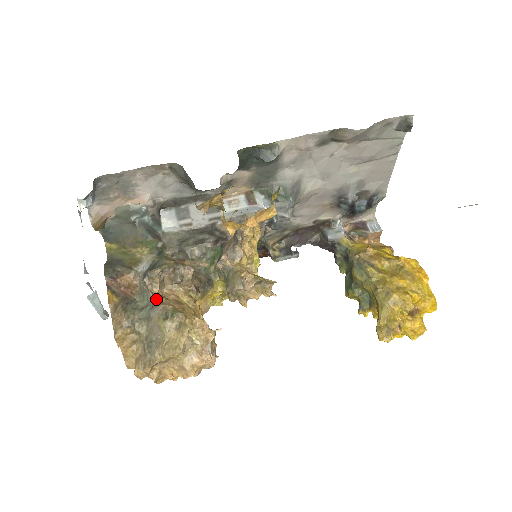
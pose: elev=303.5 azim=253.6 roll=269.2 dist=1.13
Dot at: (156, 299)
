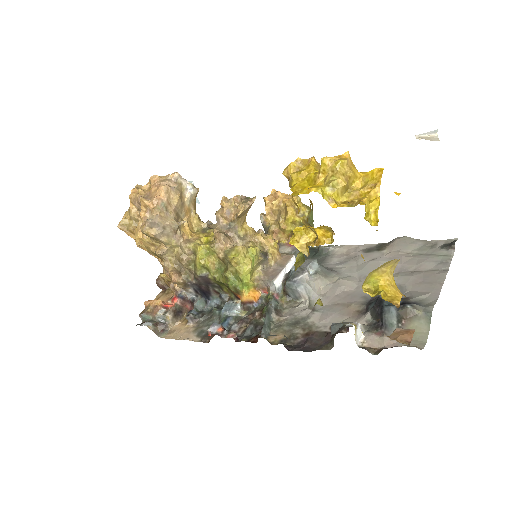
Dot at: occluded
